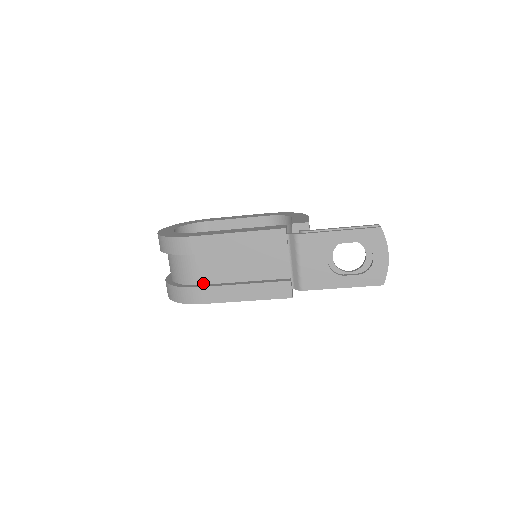
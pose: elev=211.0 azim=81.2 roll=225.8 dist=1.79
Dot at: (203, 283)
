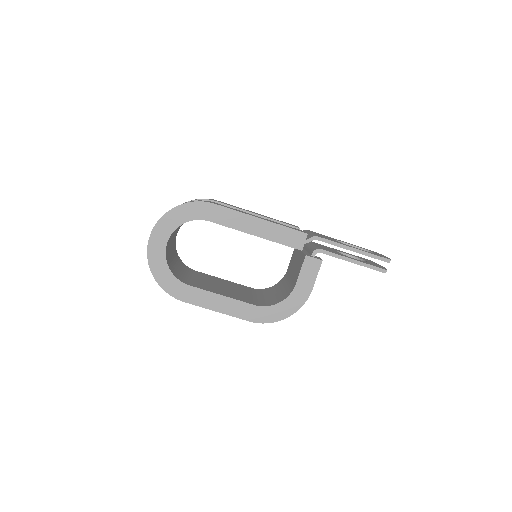
Dot at: occluded
